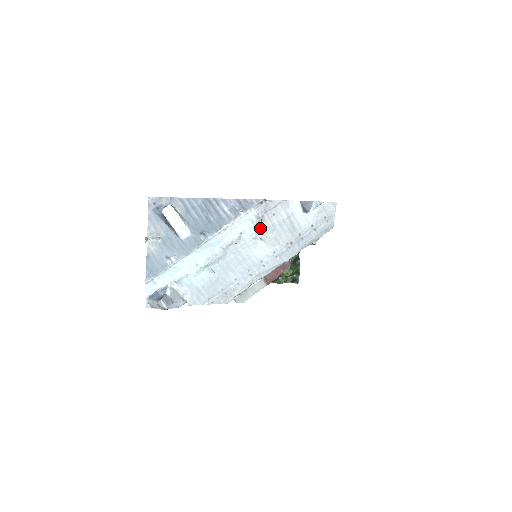
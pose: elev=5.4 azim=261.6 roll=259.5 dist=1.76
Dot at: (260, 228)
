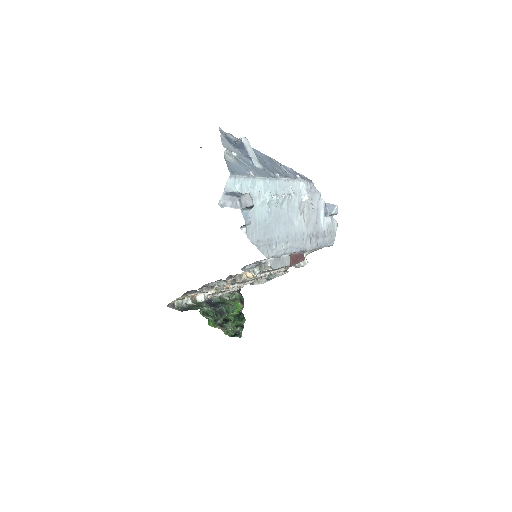
Dot at: (308, 199)
